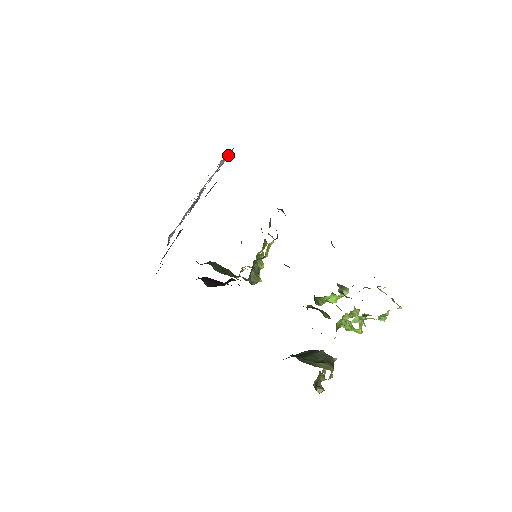
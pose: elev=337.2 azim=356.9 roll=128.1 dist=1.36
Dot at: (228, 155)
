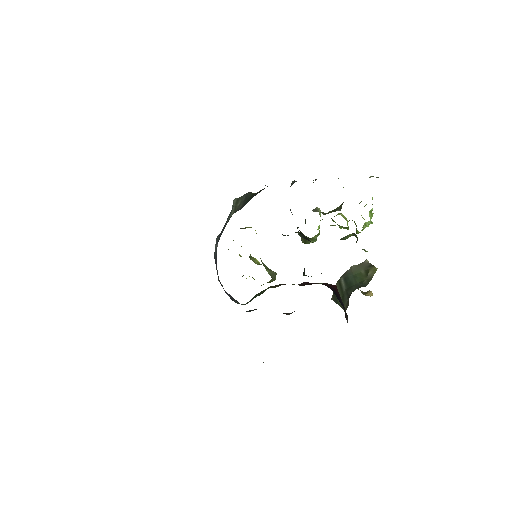
Dot at: occluded
